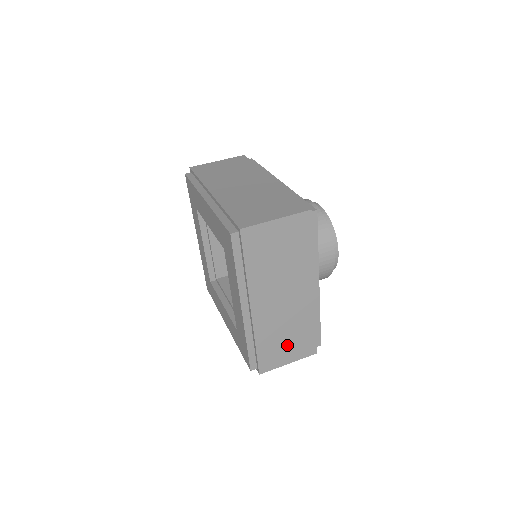
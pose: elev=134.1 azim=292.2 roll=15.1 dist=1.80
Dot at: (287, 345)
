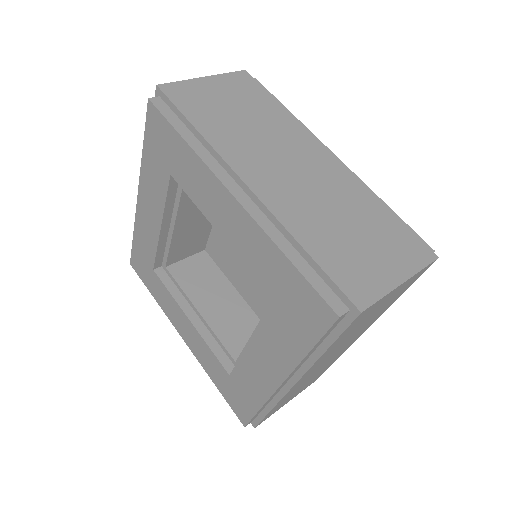
Dot at: (298, 391)
